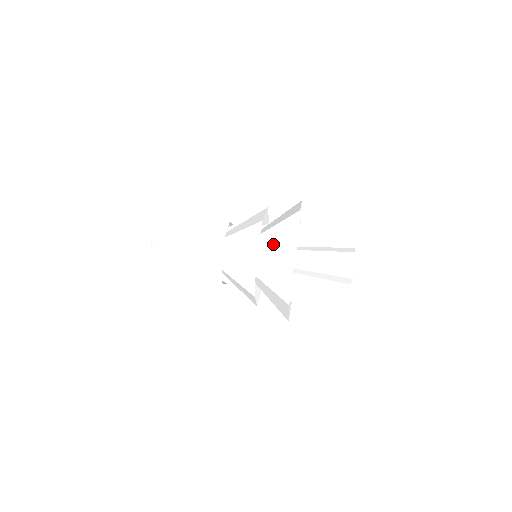
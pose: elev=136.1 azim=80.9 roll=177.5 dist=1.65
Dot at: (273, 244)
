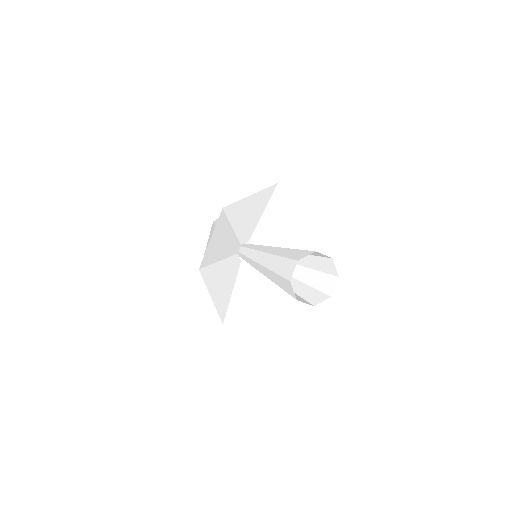
Dot at: (278, 212)
